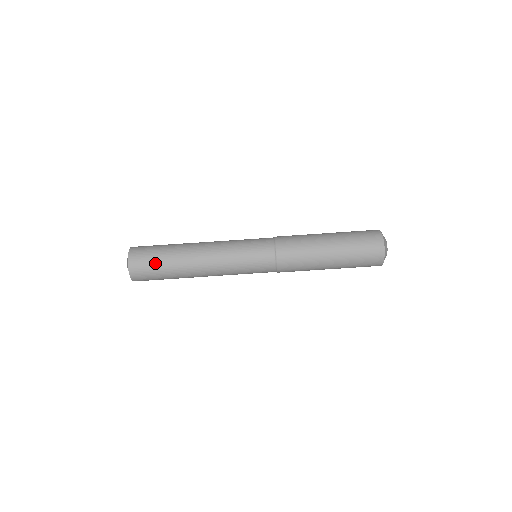
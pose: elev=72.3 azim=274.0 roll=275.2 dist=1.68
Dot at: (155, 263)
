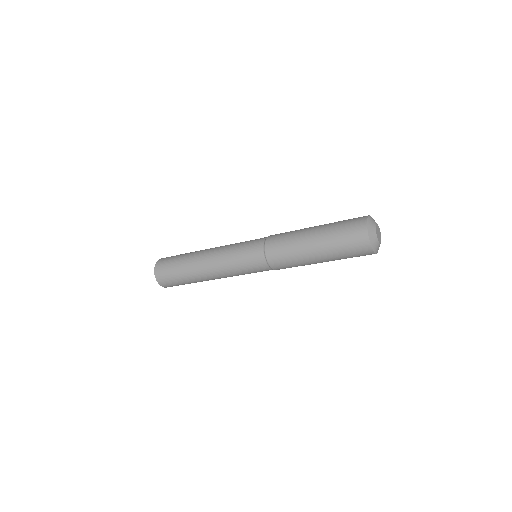
Dot at: (173, 271)
